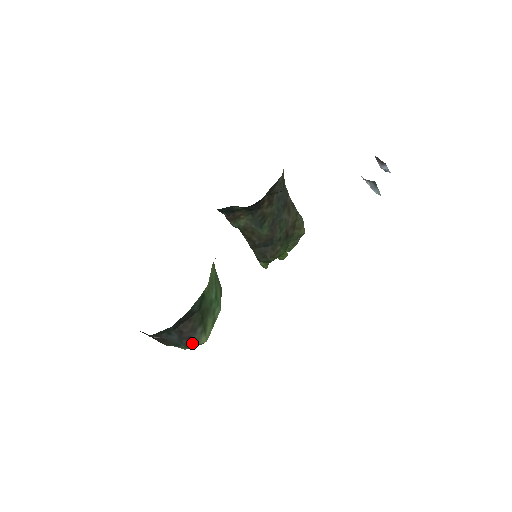
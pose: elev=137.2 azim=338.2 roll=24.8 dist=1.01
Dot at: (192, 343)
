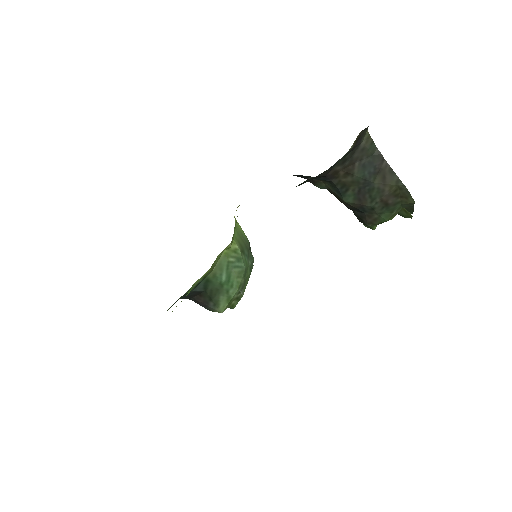
Dot at: (211, 310)
